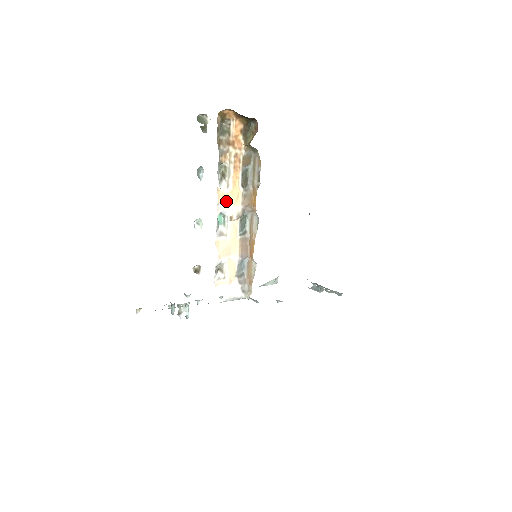
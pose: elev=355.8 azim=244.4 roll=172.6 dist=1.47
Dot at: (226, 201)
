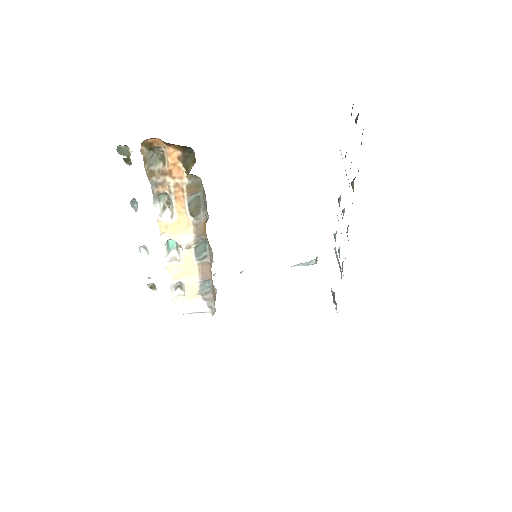
Dot at: (172, 230)
